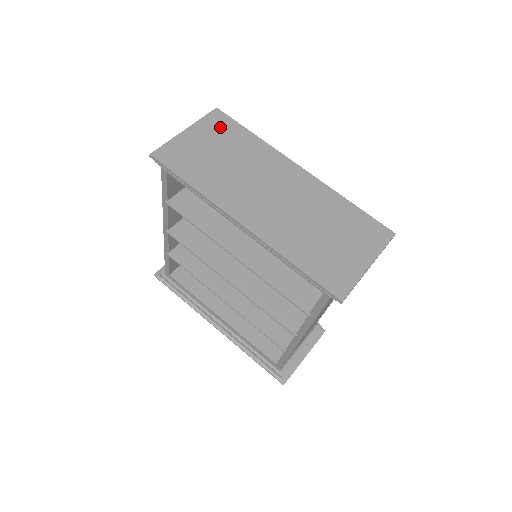
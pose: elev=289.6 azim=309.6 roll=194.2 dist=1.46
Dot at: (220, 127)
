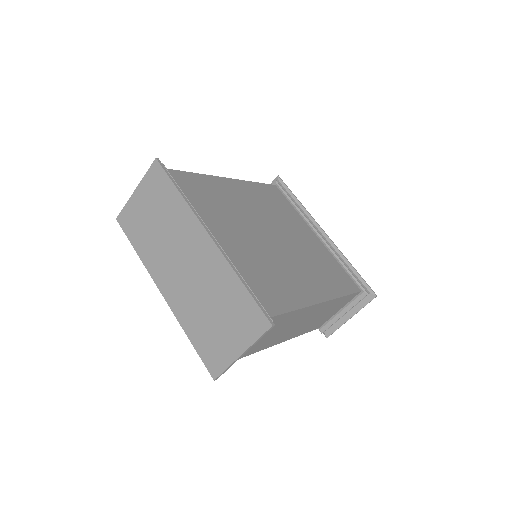
Dot at: (156, 184)
